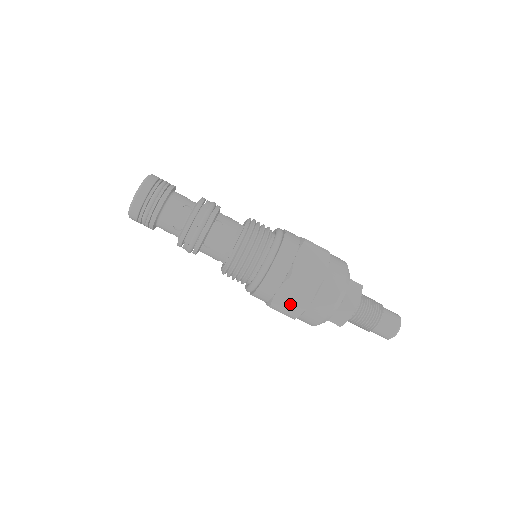
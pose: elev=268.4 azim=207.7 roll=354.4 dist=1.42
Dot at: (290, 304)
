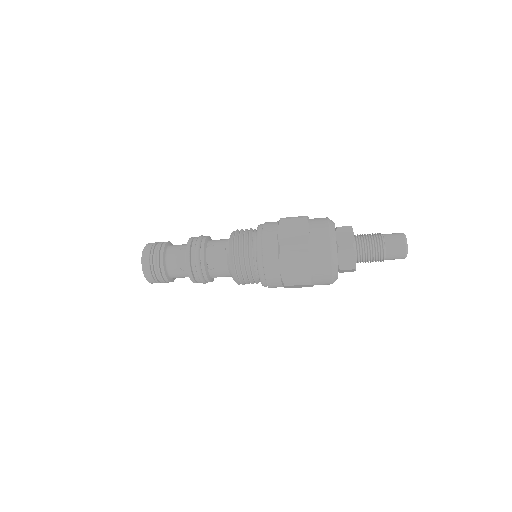
Dot at: occluded
